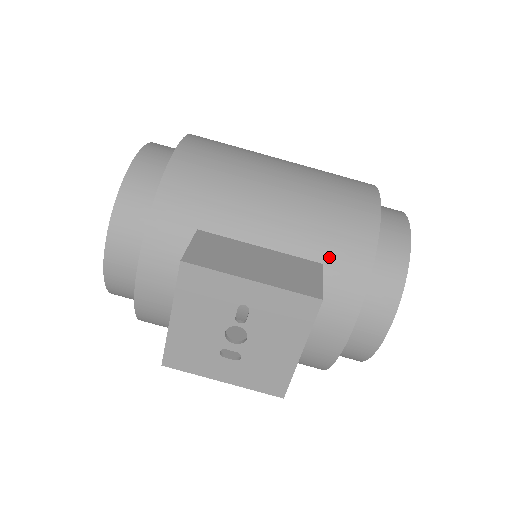
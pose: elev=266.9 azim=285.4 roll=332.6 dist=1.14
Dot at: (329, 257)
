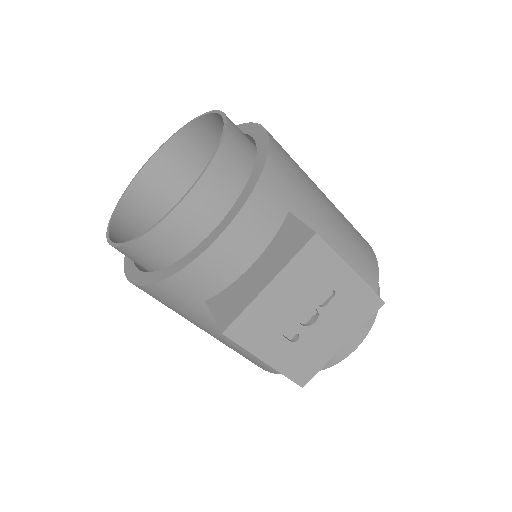
Dot at: (358, 273)
